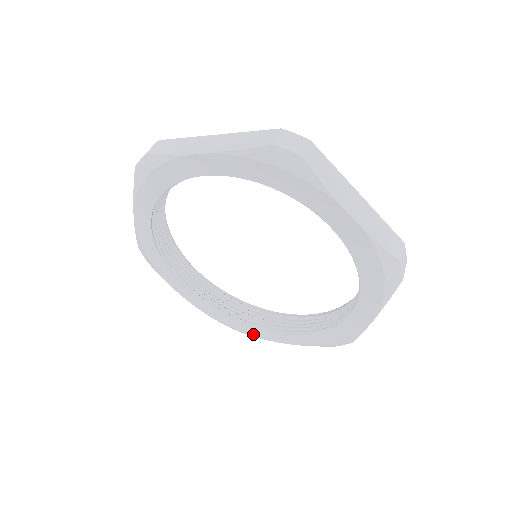
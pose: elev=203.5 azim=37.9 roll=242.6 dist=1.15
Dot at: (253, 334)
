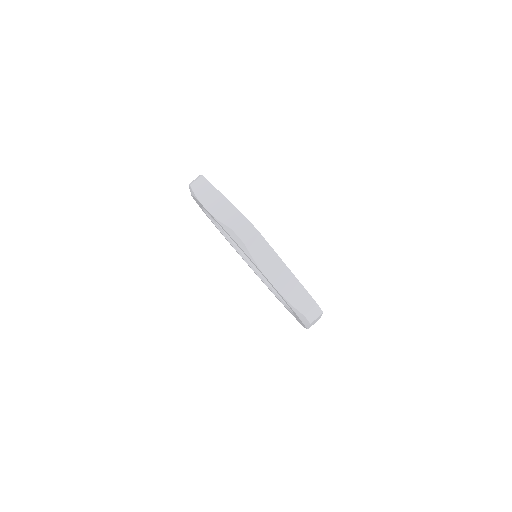
Dot at: occluded
